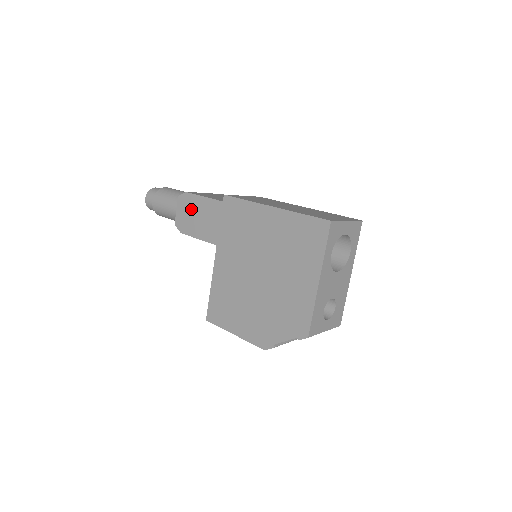
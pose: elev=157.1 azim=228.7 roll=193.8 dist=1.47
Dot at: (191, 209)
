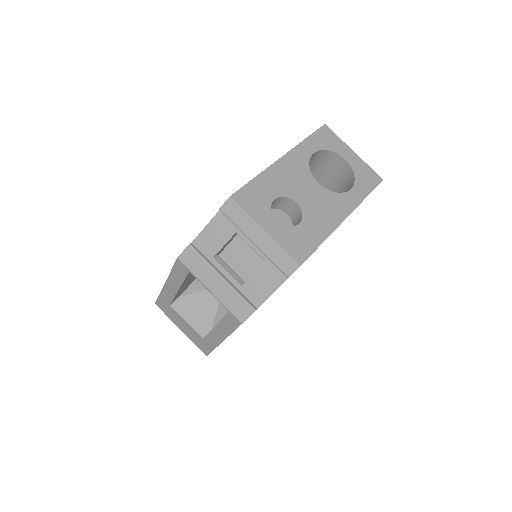
Dot at: occluded
